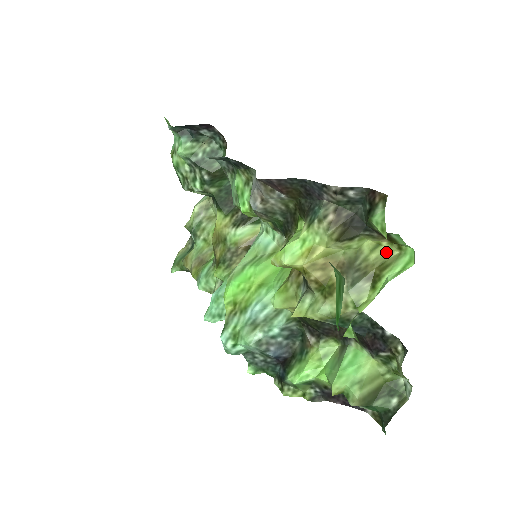
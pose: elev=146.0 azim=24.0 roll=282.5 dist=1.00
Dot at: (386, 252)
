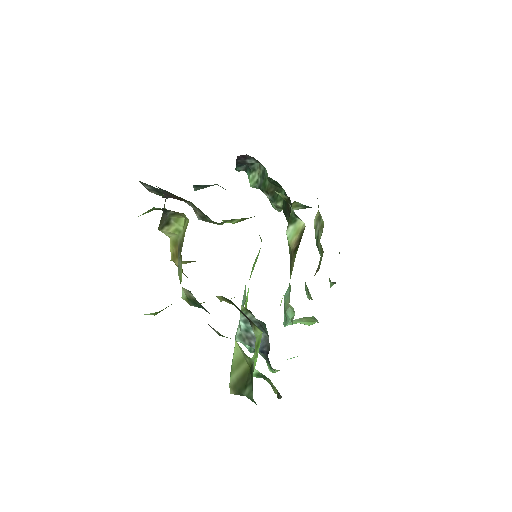
Dot at: (186, 224)
